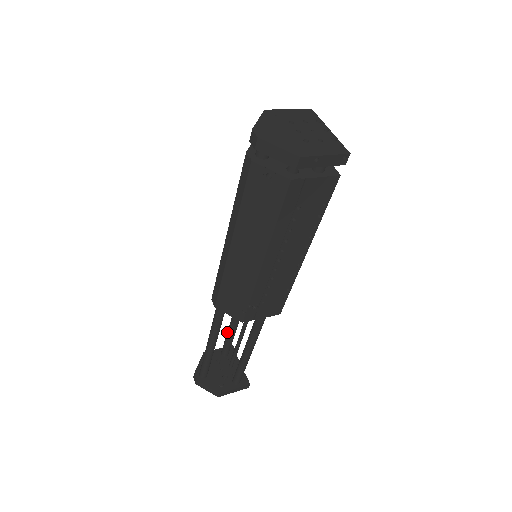
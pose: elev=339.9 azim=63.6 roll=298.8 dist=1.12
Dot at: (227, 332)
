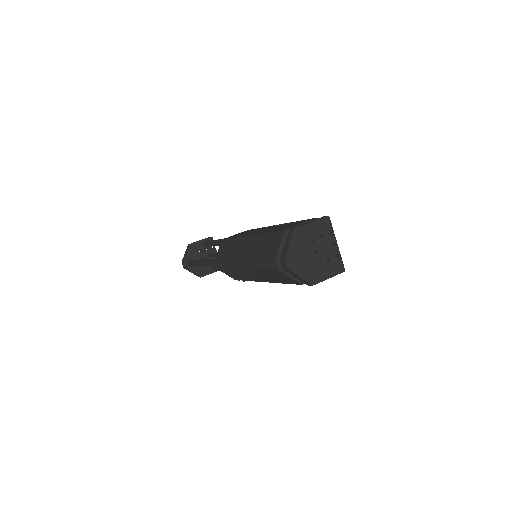
Dot at: (213, 243)
